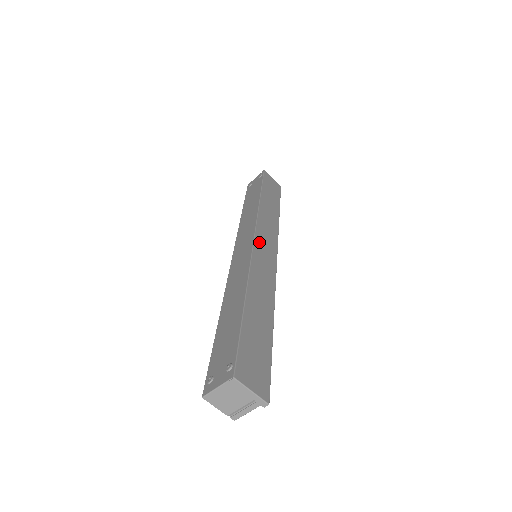
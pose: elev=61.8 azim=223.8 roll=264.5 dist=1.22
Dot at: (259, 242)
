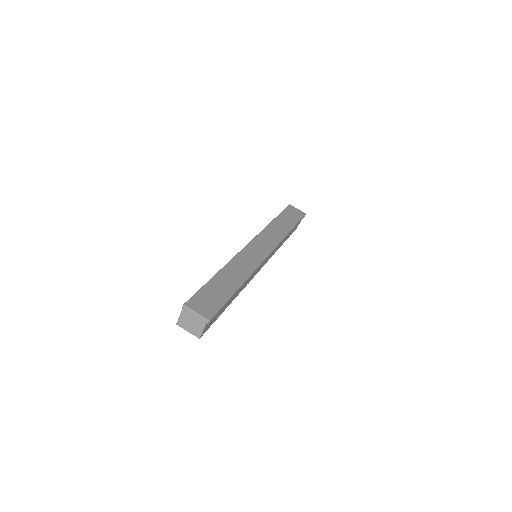
Dot at: (253, 245)
